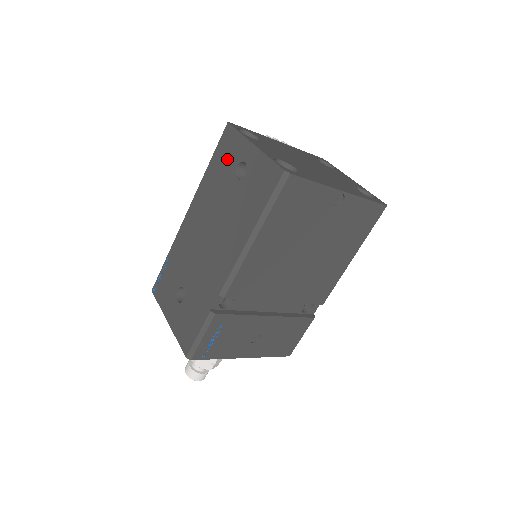
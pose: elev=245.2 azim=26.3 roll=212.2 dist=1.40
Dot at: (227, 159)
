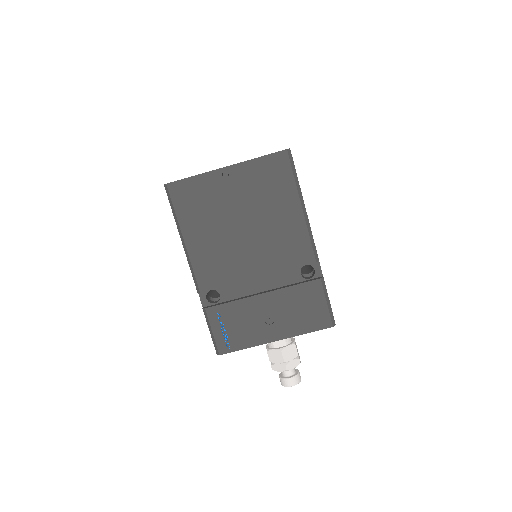
Dot at: occluded
